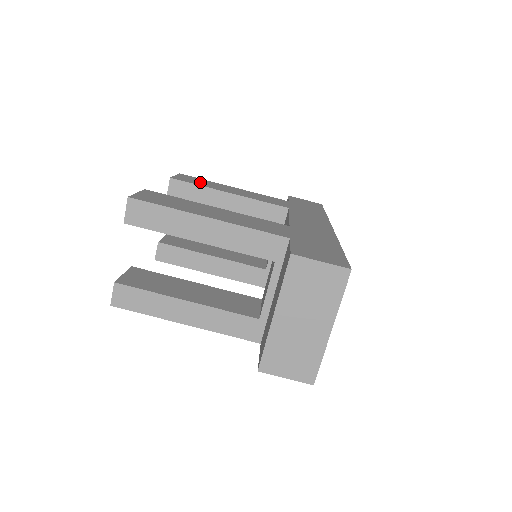
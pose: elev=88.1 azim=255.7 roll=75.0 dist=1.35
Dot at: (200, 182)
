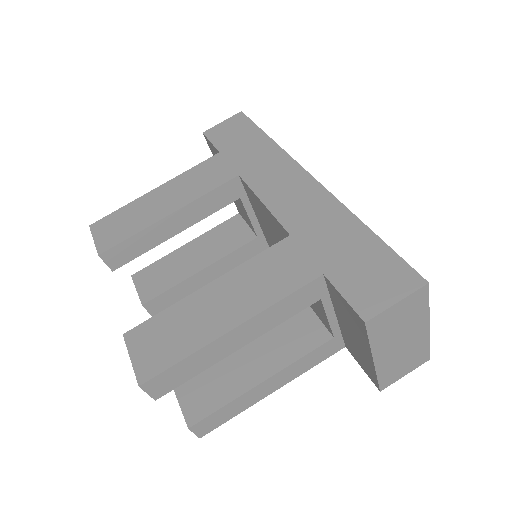
Dot at: (125, 224)
